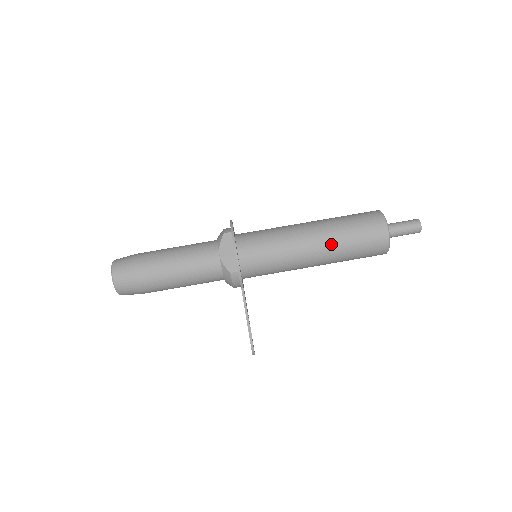
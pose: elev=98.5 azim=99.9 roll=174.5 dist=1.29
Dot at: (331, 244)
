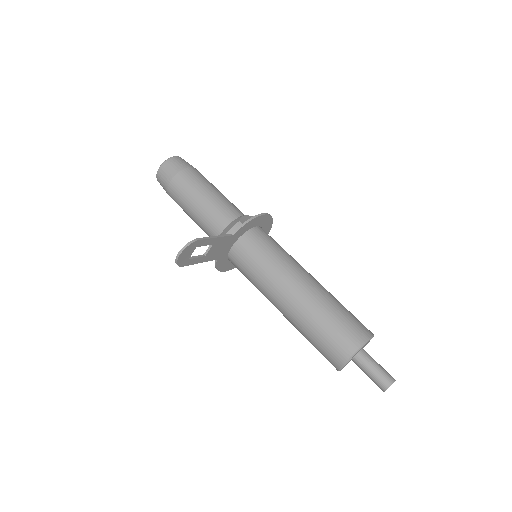
Dot at: (320, 294)
